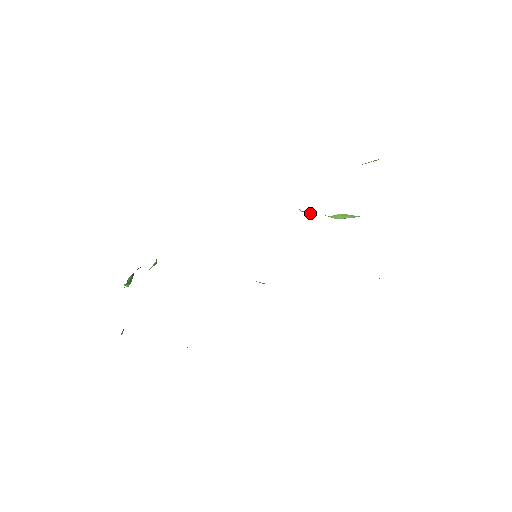
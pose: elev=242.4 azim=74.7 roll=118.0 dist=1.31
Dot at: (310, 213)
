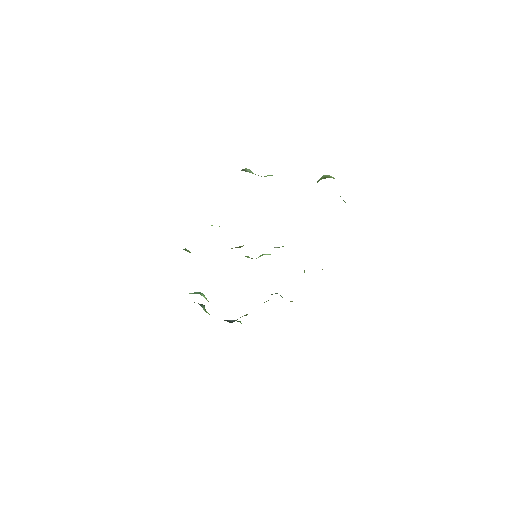
Dot at: occluded
